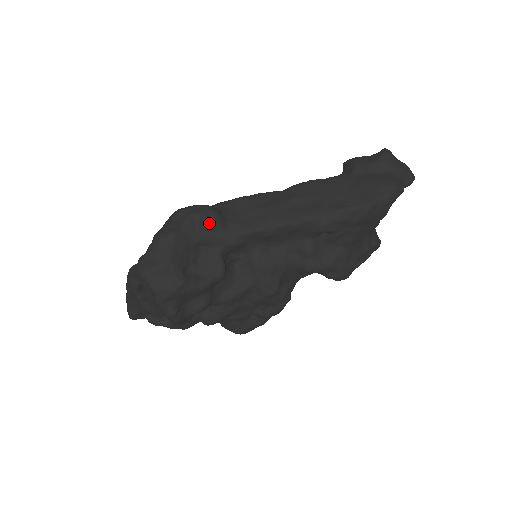
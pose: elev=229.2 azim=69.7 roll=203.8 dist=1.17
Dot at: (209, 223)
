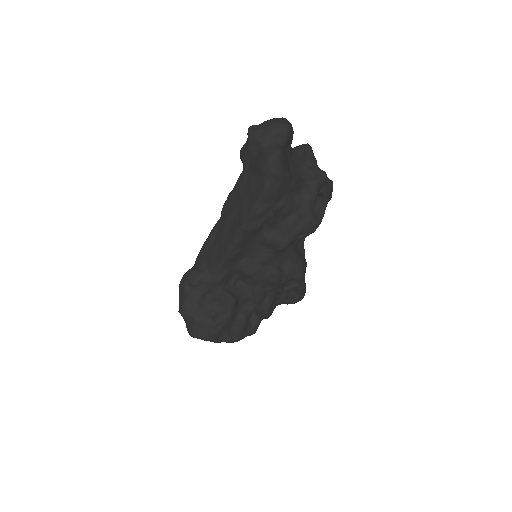
Dot at: (195, 283)
